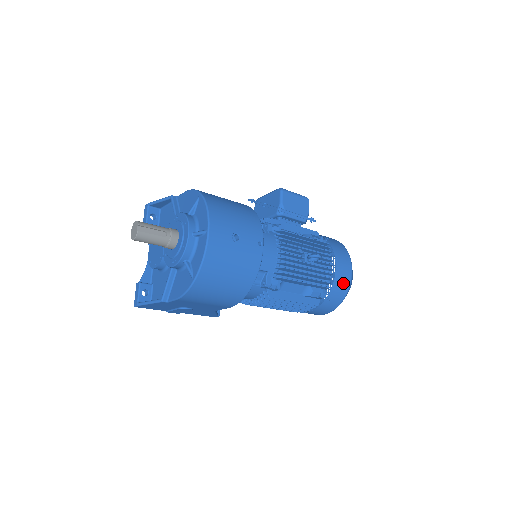
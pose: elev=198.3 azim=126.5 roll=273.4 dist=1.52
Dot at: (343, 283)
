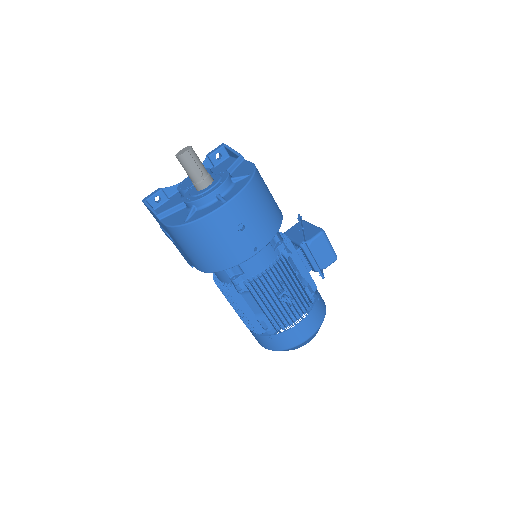
Dot at: (292, 339)
